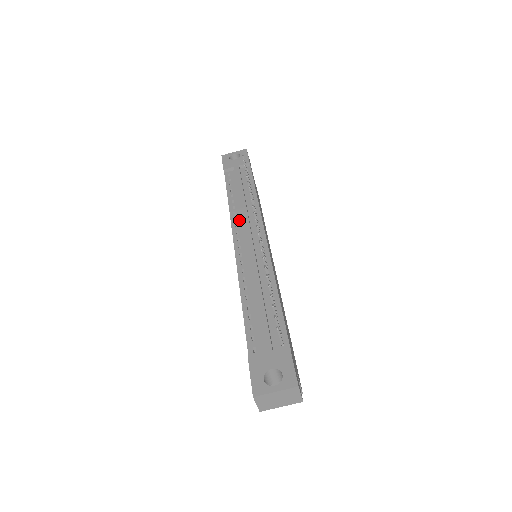
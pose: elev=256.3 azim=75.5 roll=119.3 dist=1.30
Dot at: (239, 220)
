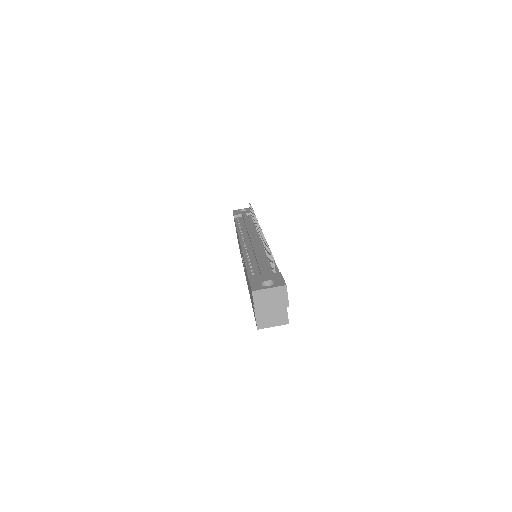
Dot at: (245, 234)
